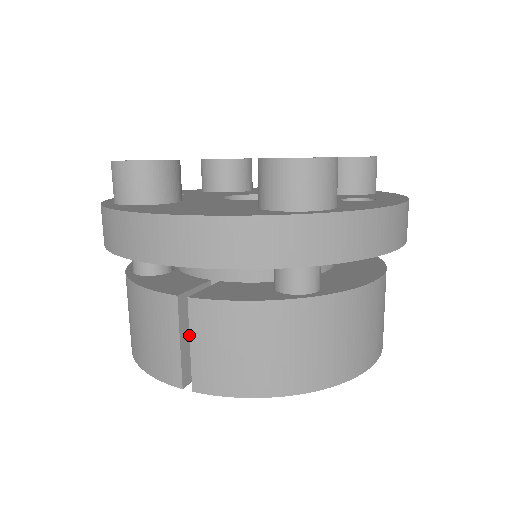
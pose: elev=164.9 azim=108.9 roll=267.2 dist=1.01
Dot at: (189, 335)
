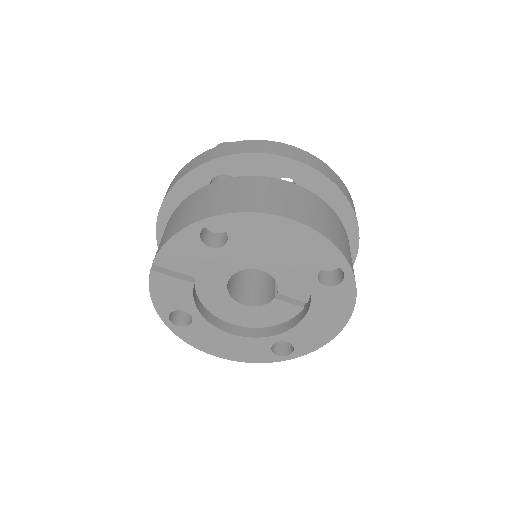
Dot at: occluded
